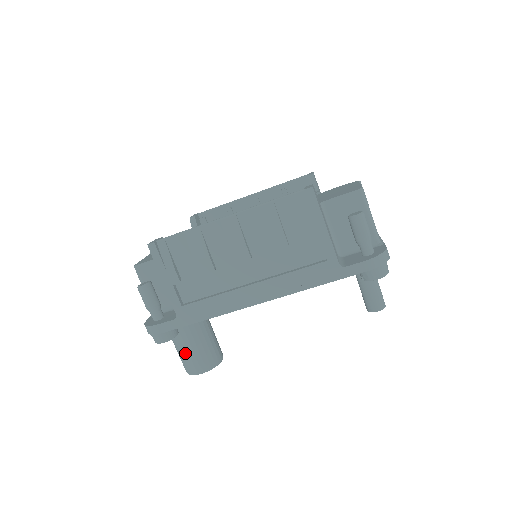
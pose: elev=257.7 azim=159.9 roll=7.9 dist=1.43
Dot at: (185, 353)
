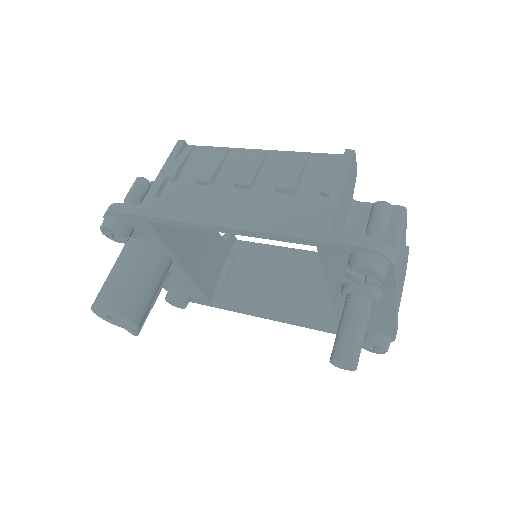
Dot at: (111, 278)
